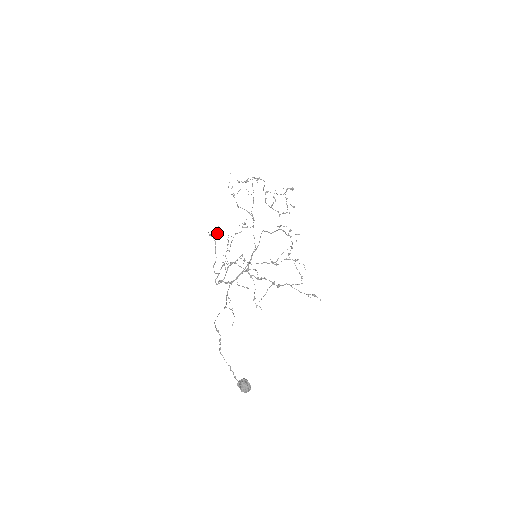
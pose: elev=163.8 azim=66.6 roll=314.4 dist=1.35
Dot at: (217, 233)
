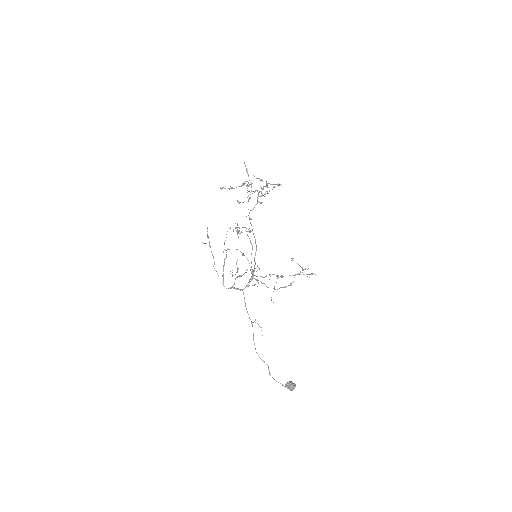
Dot at: (208, 236)
